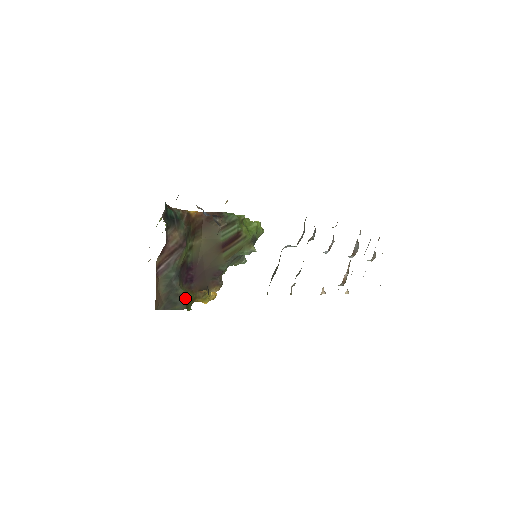
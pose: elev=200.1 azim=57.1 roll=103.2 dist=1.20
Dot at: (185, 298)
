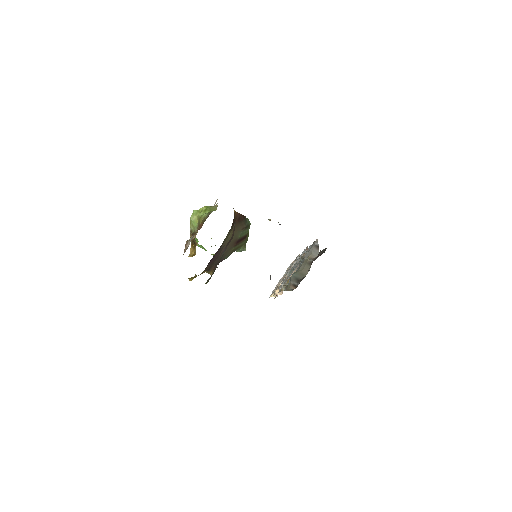
Dot at: occluded
